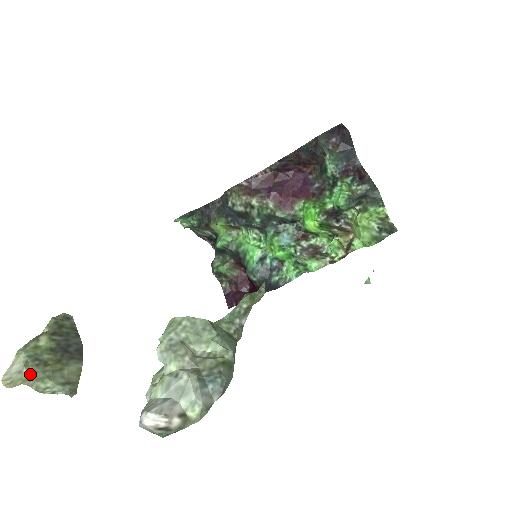
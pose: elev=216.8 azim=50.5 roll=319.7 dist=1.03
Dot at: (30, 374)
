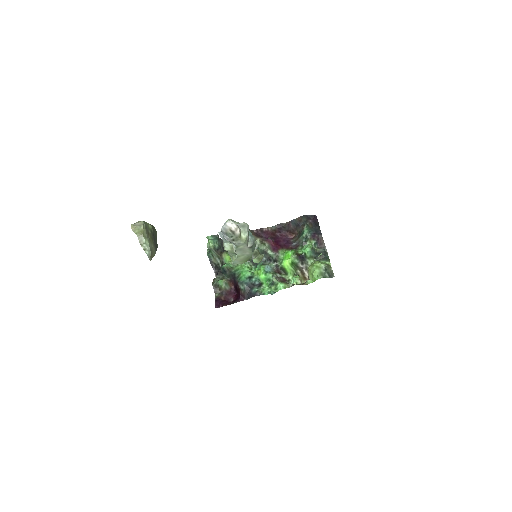
Dot at: (143, 231)
